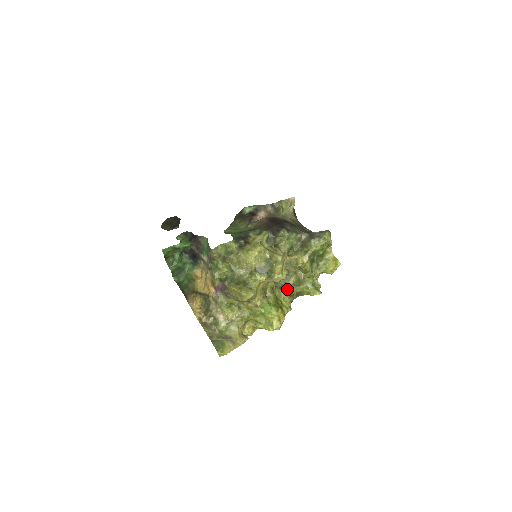
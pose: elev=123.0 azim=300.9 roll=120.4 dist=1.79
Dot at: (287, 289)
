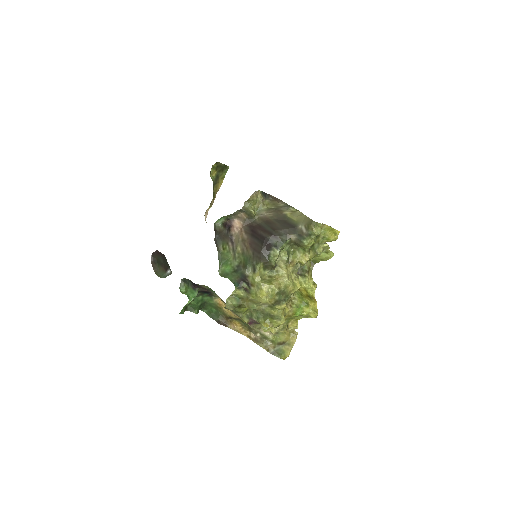
Dot at: (302, 269)
